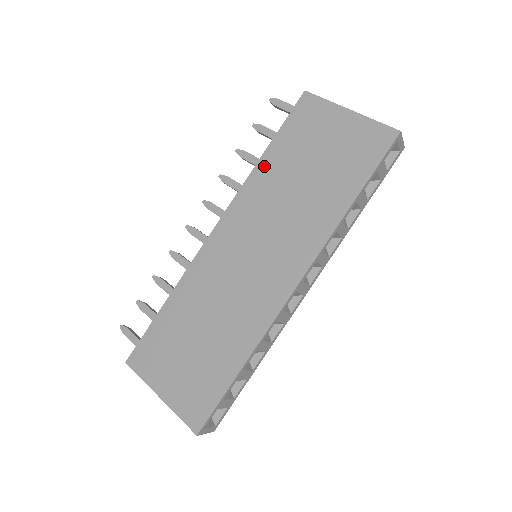
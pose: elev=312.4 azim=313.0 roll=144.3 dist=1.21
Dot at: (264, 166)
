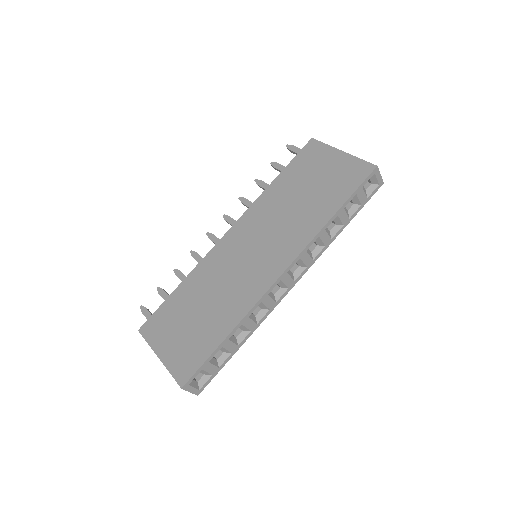
Dot at: (273, 189)
